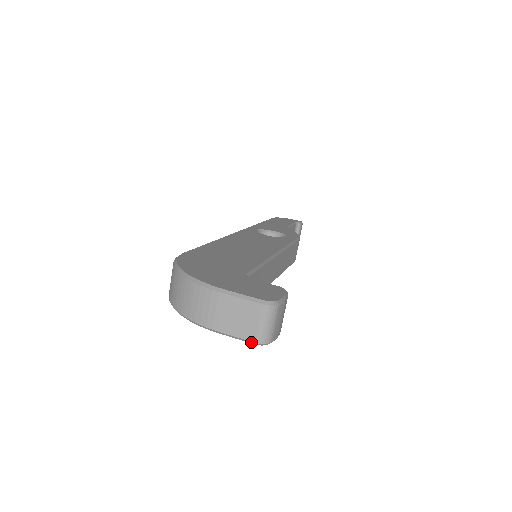
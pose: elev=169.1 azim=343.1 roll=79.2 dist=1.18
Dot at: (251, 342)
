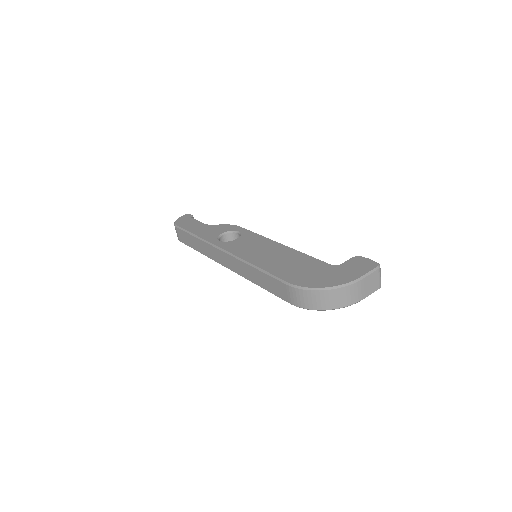
Dot at: occluded
